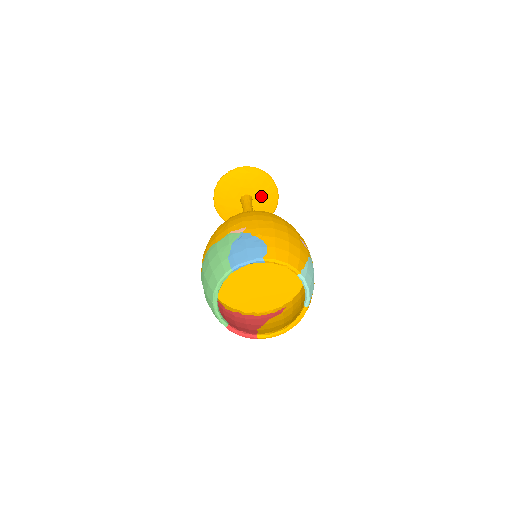
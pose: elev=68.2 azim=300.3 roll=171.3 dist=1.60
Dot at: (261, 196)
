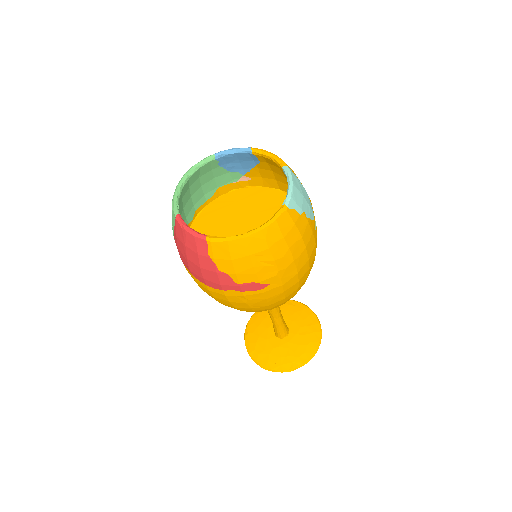
Dot at: (300, 332)
